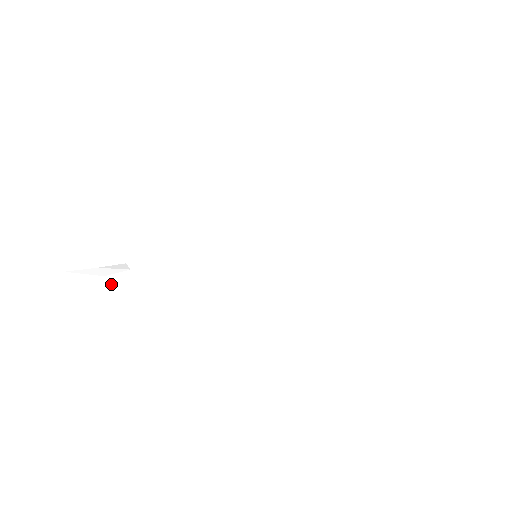
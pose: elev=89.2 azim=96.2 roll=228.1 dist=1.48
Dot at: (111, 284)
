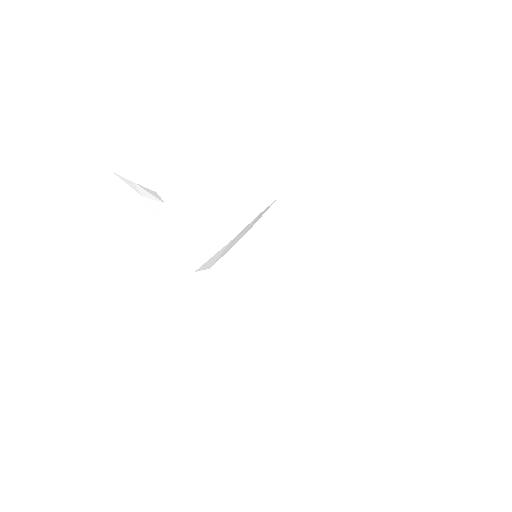
Dot at: (148, 209)
